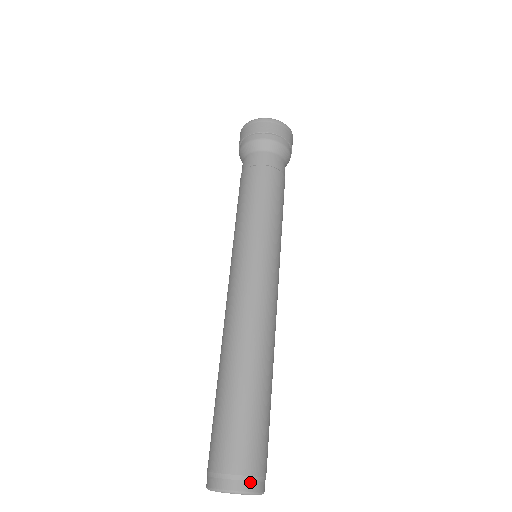
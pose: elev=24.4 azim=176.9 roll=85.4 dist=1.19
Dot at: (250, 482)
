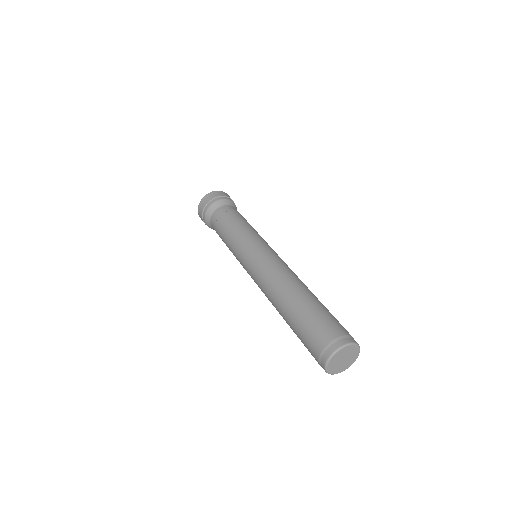
Dot at: (354, 340)
